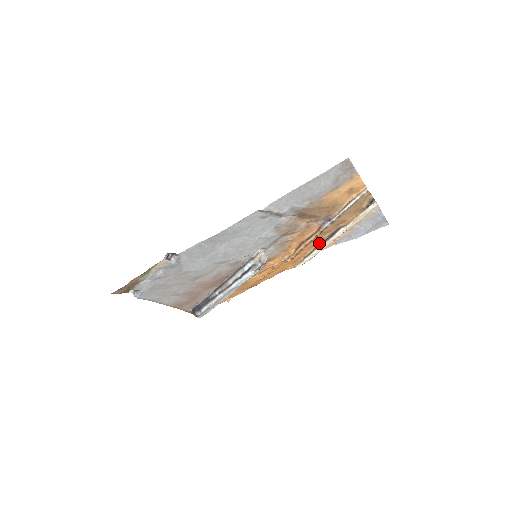
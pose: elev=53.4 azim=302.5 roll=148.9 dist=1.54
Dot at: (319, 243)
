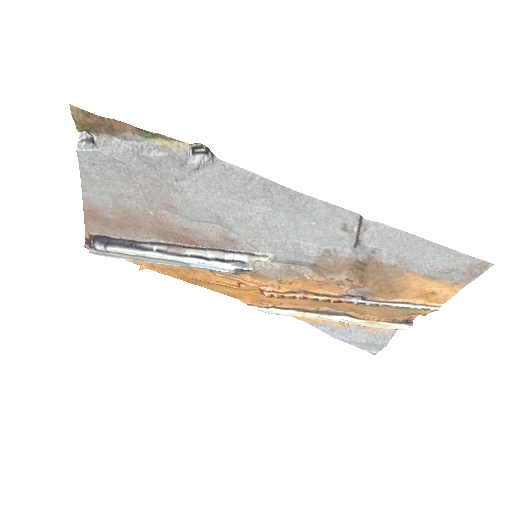
Dot at: (307, 308)
